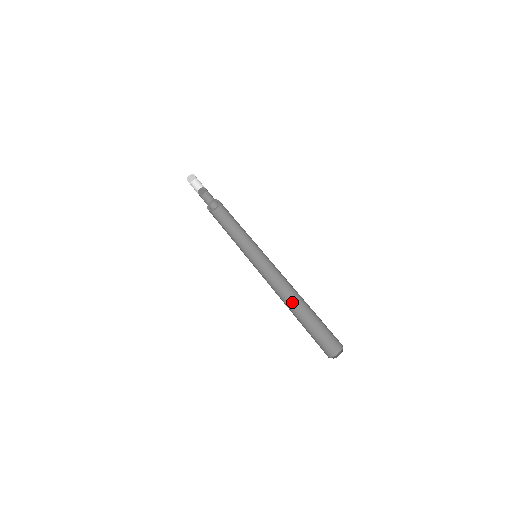
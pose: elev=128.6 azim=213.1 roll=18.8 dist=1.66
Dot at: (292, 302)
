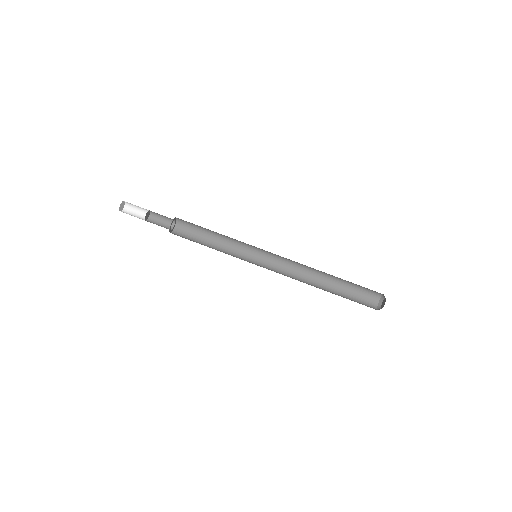
Dot at: (313, 283)
